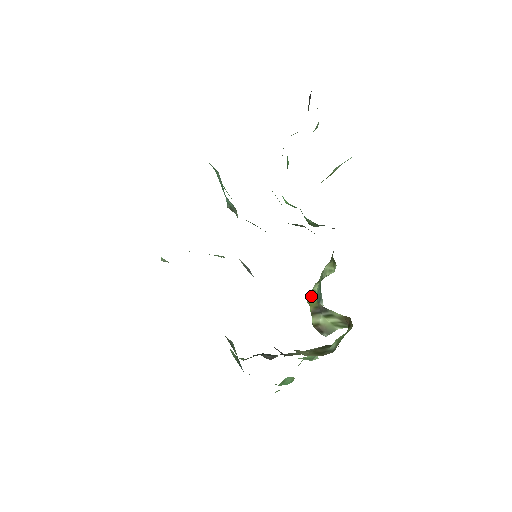
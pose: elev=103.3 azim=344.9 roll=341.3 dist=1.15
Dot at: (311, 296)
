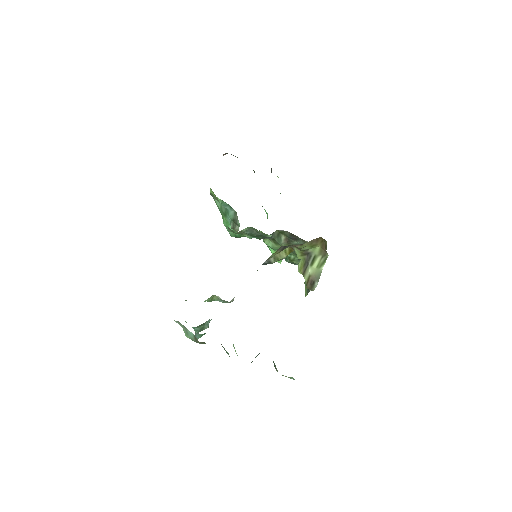
Dot at: (299, 262)
